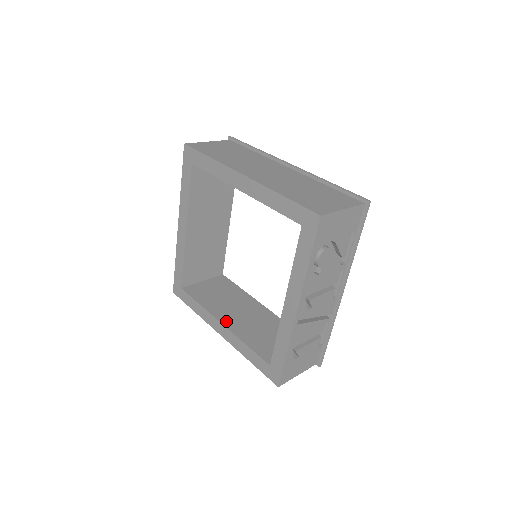
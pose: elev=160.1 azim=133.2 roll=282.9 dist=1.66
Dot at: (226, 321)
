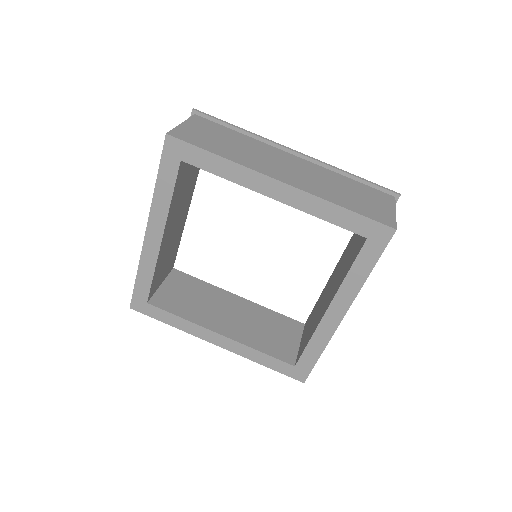
Dot at: (223, 330)
